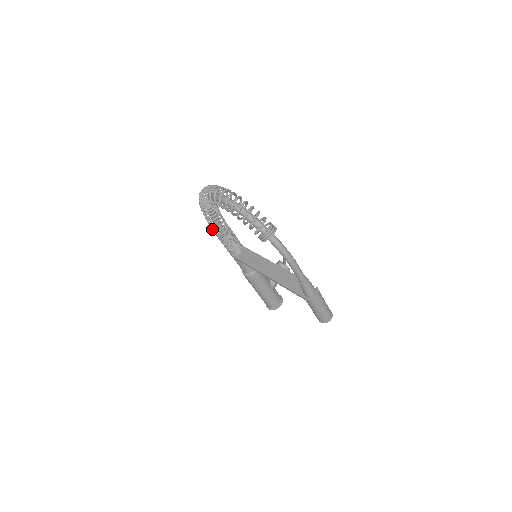
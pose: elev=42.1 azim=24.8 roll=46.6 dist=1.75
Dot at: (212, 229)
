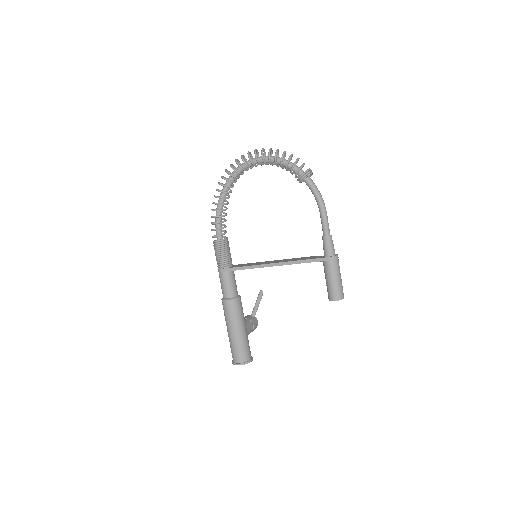
Dot at: (213, 229)
